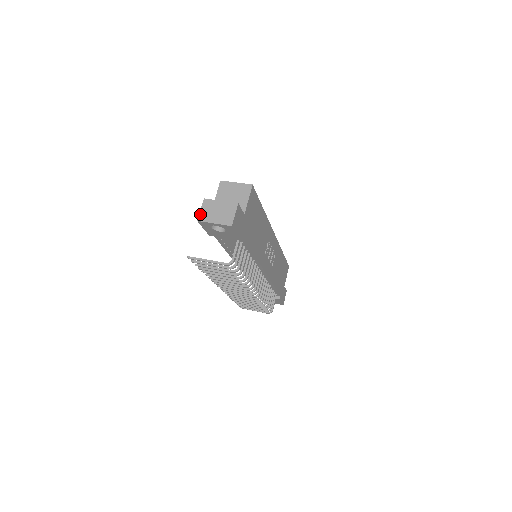
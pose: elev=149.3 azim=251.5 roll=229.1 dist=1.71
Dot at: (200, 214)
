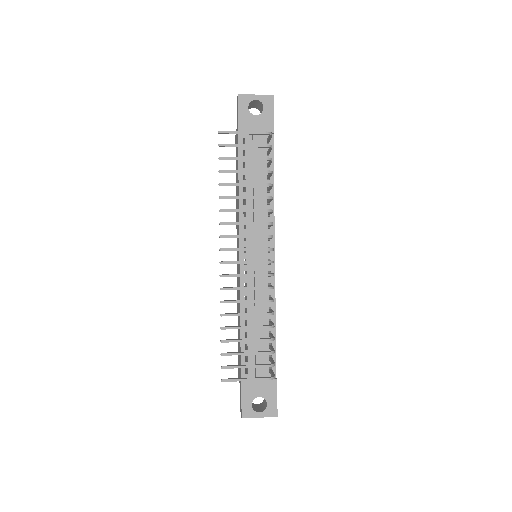
Dot at: occluded
